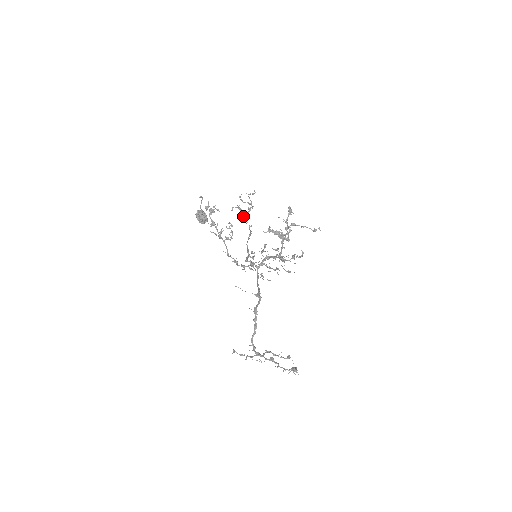
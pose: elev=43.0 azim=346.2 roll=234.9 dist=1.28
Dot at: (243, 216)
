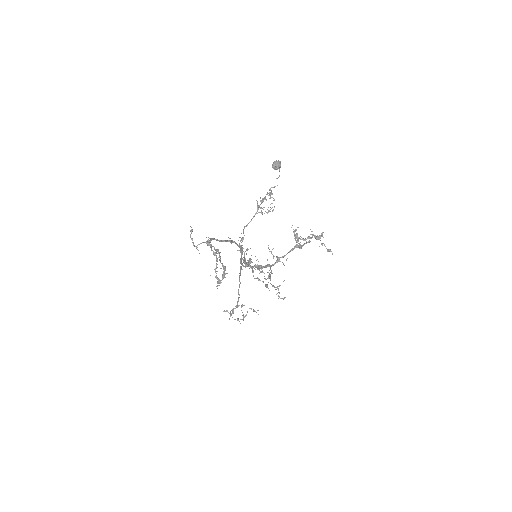
Dot at: (231, 314)
